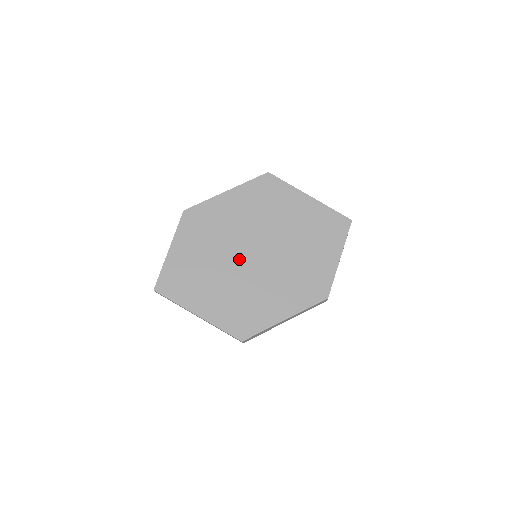
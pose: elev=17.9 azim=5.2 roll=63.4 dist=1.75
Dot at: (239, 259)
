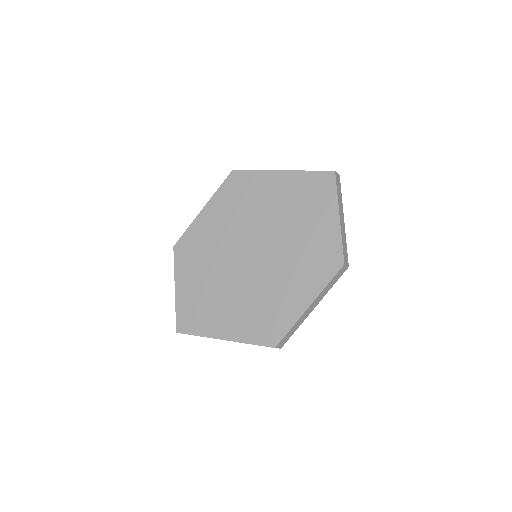
Dot at: (239, 267)
